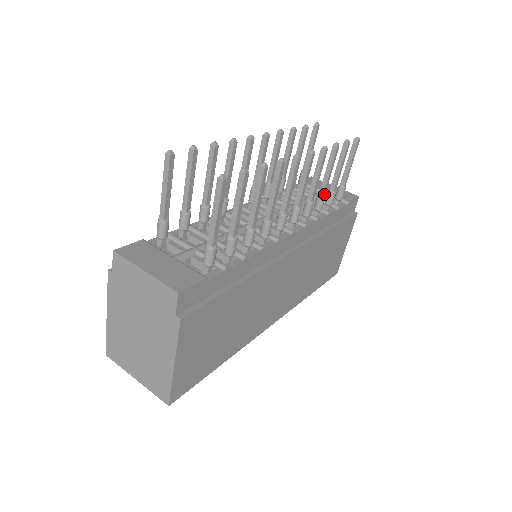
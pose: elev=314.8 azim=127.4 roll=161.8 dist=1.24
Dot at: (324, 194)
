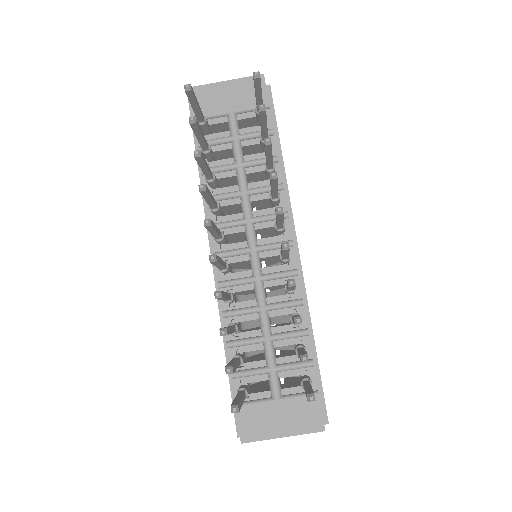
Dot at: (272, 165)
